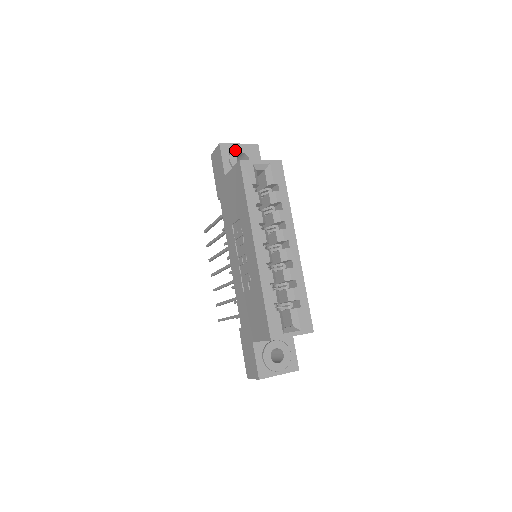
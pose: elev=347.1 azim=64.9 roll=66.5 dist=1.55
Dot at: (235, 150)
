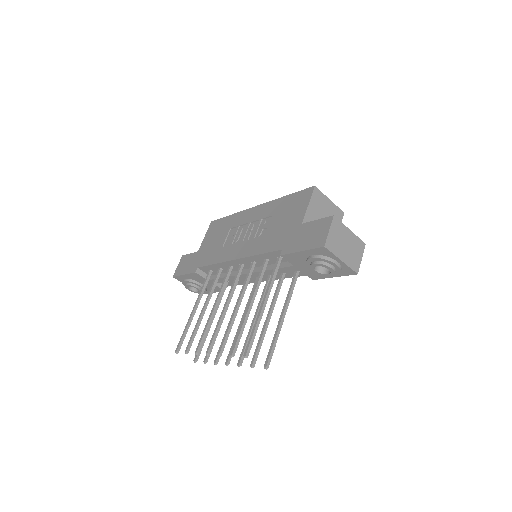
Dot at: occluded
